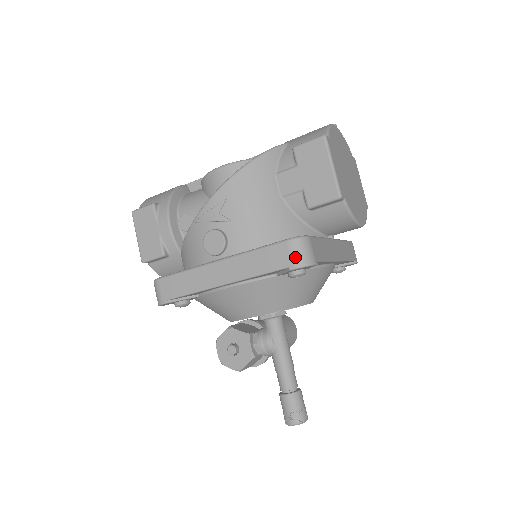
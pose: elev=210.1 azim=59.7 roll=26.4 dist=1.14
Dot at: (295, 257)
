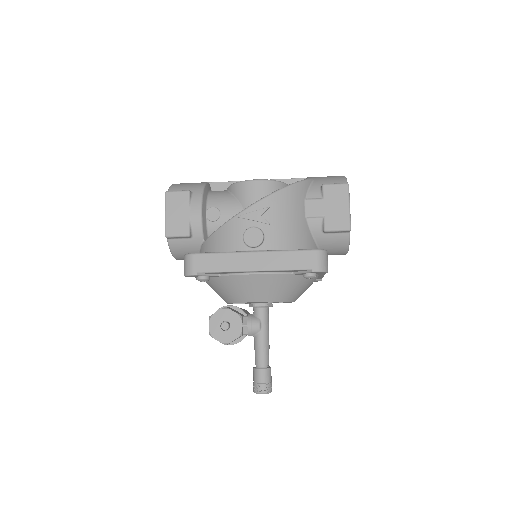
Dot at: (318, 263)
